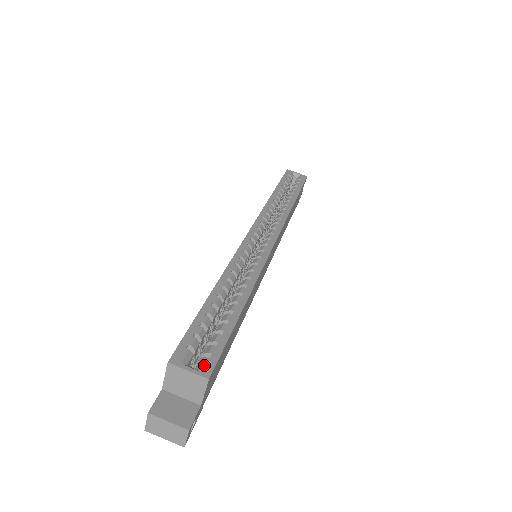
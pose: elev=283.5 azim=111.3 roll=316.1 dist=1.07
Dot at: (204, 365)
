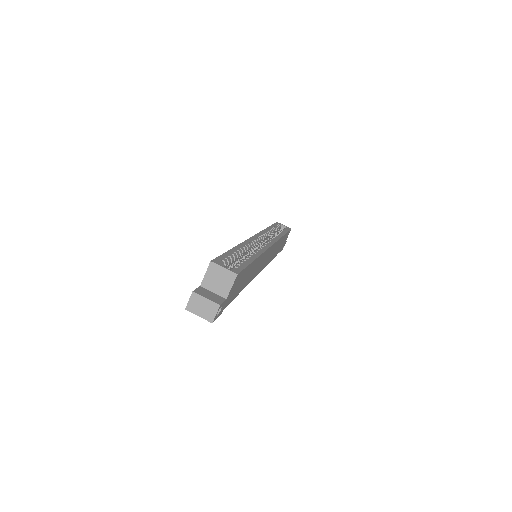
Dot at: (233, 269)
